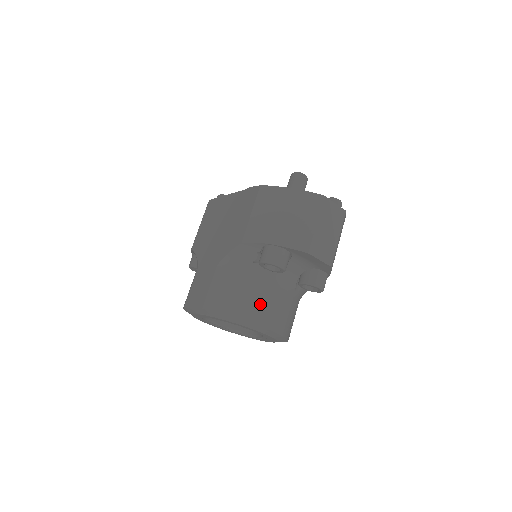
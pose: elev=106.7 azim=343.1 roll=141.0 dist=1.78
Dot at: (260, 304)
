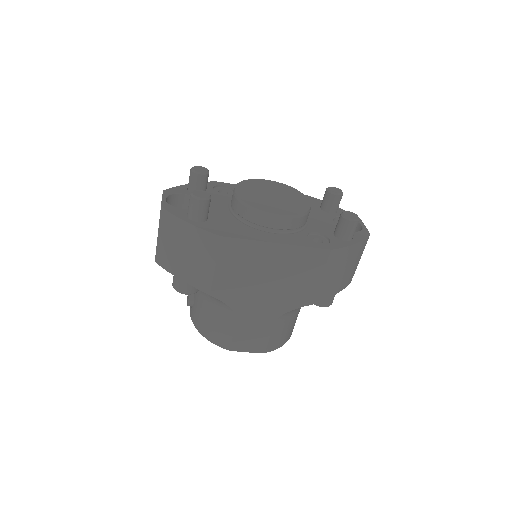
Dot at: occluded
